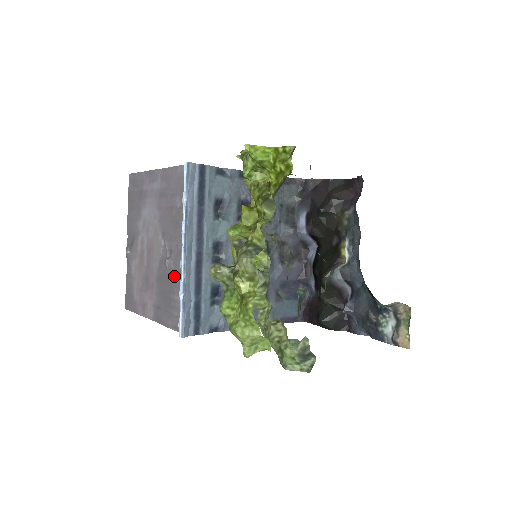
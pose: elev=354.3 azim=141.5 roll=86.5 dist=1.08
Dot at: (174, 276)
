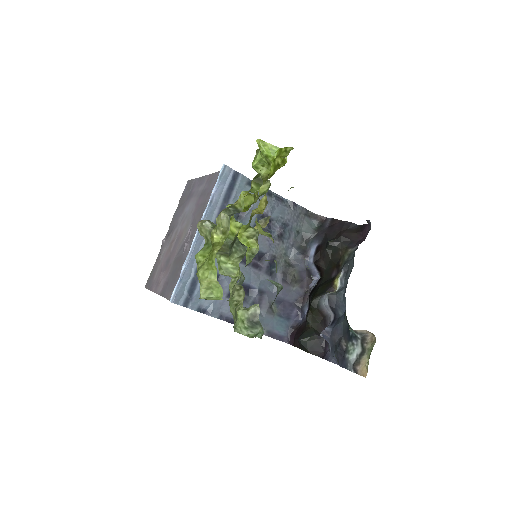
Dot at: (186, 256)
